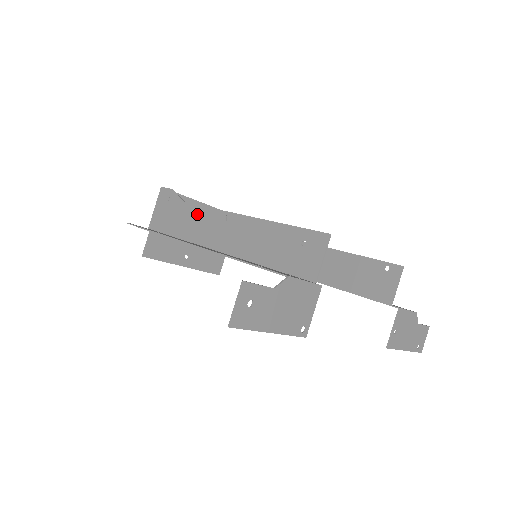
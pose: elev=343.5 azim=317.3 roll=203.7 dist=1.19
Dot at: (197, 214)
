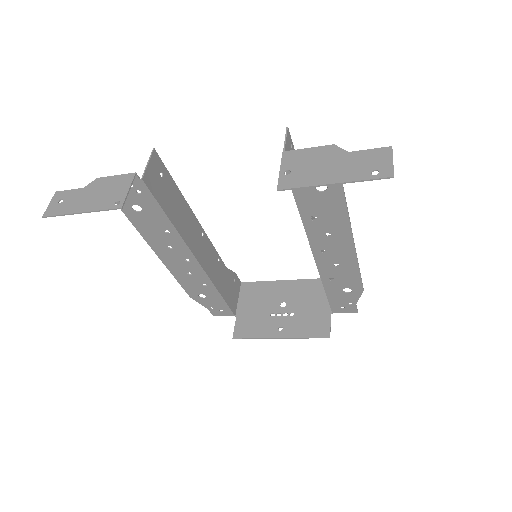
Dot at: (216, 261)
